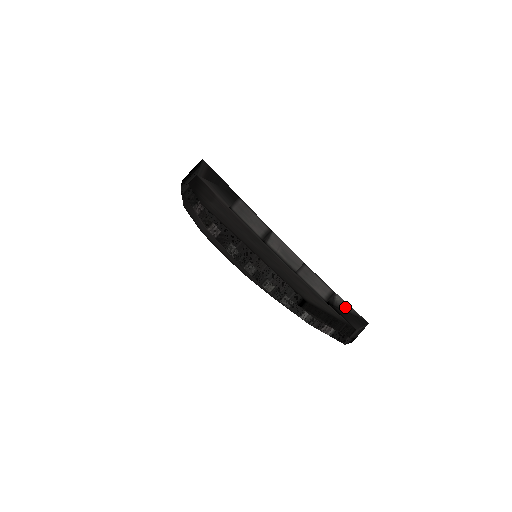
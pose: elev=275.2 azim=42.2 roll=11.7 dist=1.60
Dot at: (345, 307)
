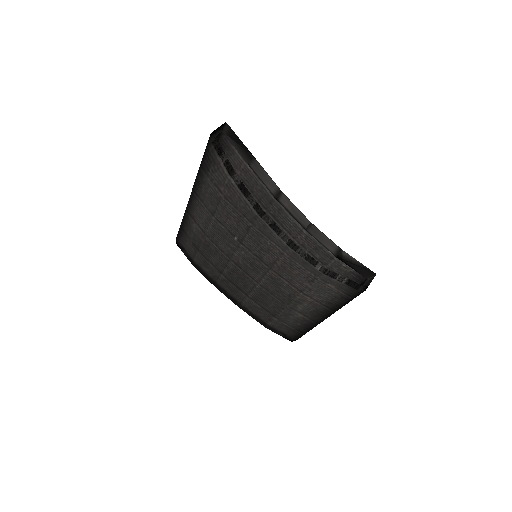
Dot at: (353, 261)
